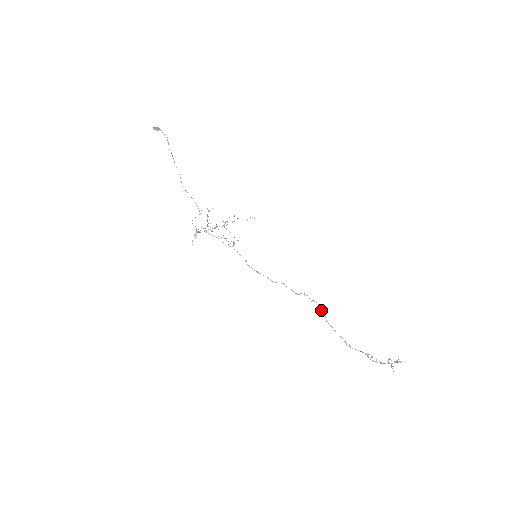
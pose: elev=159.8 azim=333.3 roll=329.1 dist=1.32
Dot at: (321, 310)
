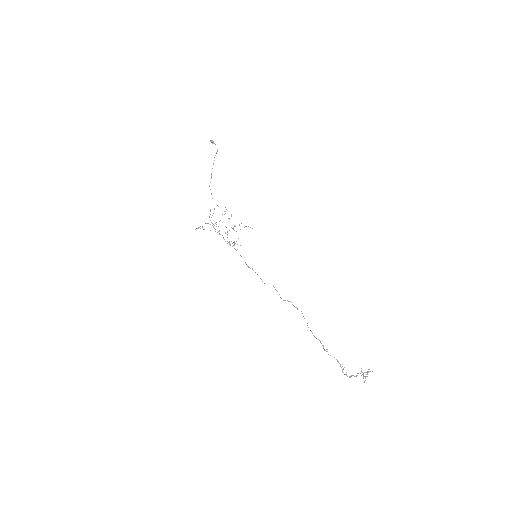
Dot at: (303, 316)
